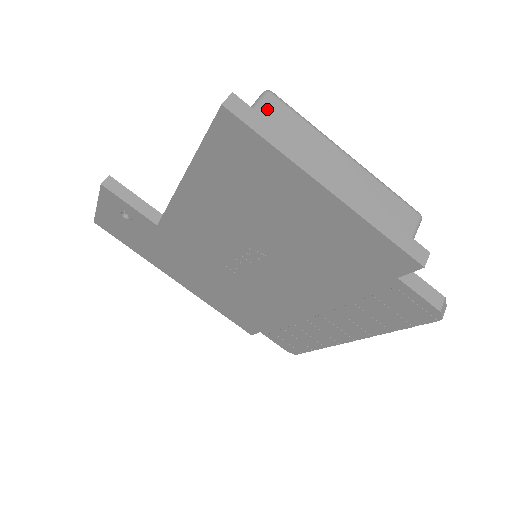
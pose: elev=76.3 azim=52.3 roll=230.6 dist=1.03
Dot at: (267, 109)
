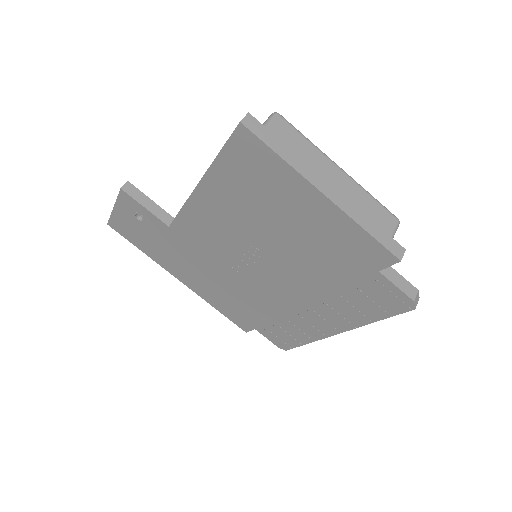
Dot at: (275, 127)
